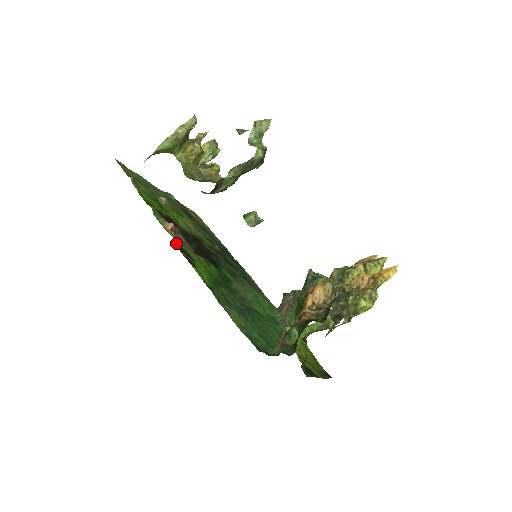
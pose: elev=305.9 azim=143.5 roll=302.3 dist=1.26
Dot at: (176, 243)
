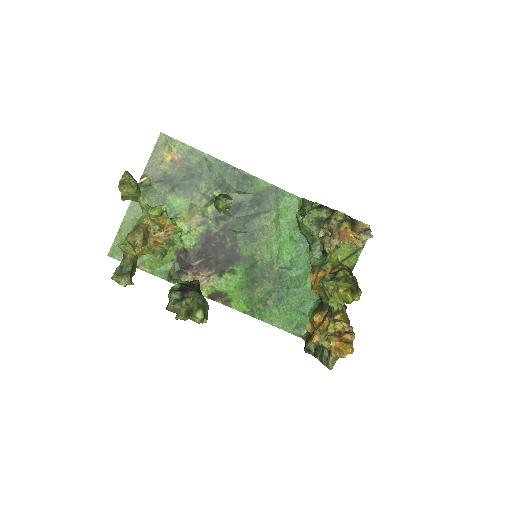
Dot at: occluded
